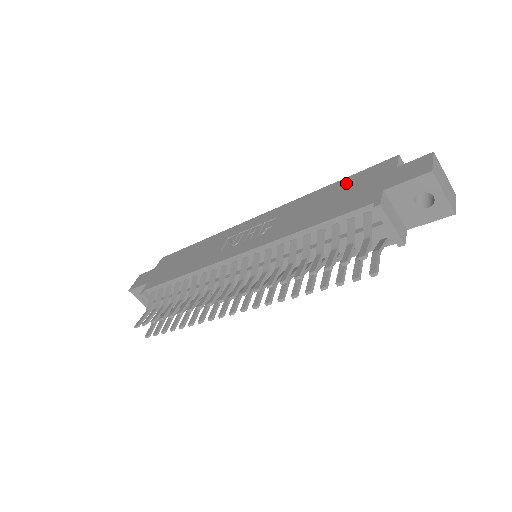
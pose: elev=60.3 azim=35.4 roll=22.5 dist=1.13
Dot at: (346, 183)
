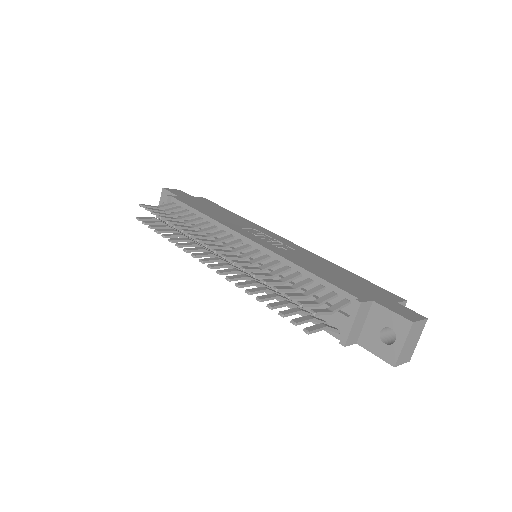
Dot at: (358, 279)
